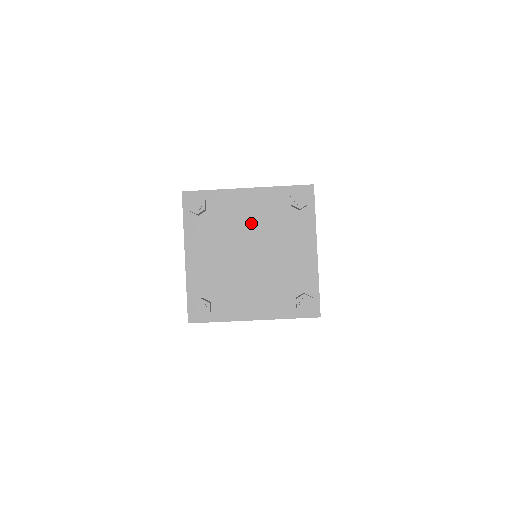
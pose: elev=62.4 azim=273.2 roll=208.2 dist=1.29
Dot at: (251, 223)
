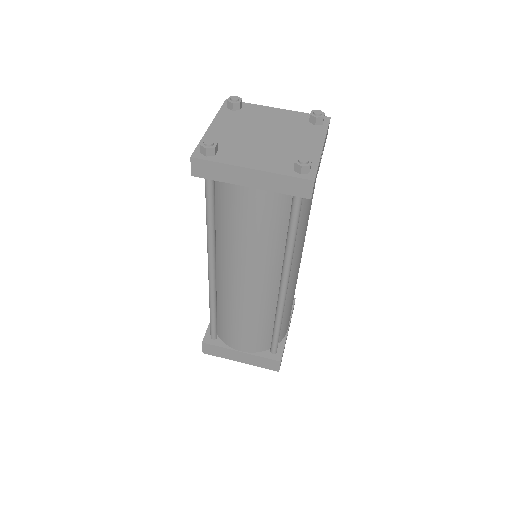
Dot at: (273, 122)
